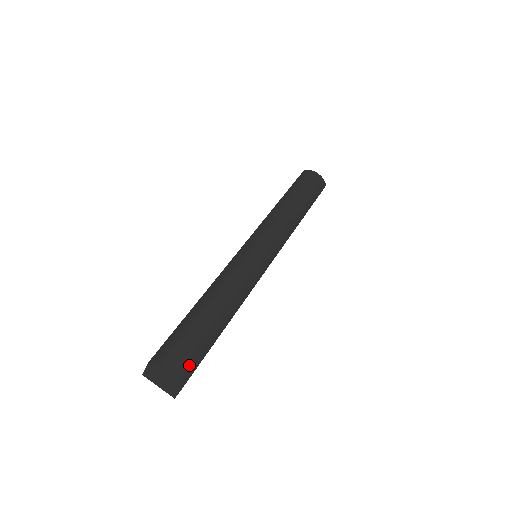
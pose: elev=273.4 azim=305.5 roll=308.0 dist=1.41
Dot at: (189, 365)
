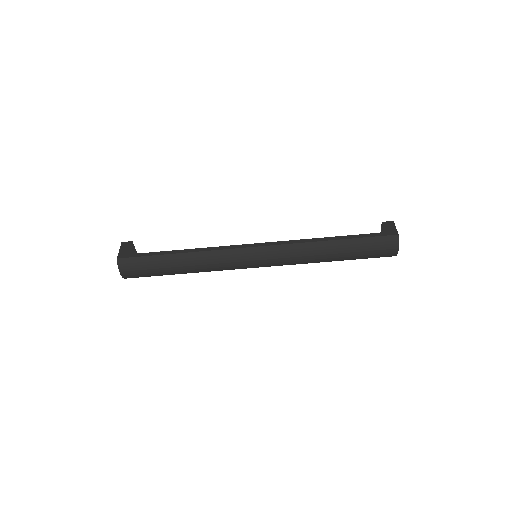
Dot at: (137, 277)
